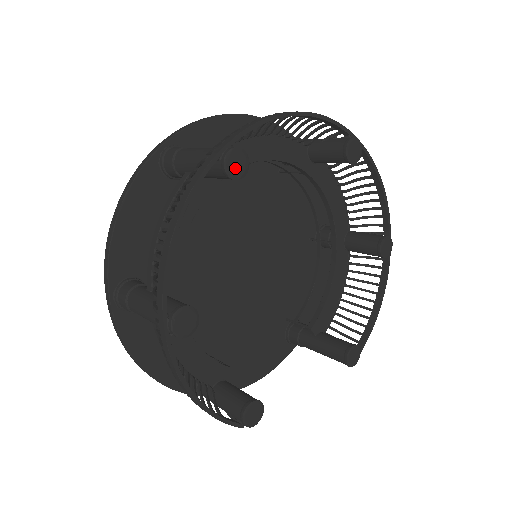
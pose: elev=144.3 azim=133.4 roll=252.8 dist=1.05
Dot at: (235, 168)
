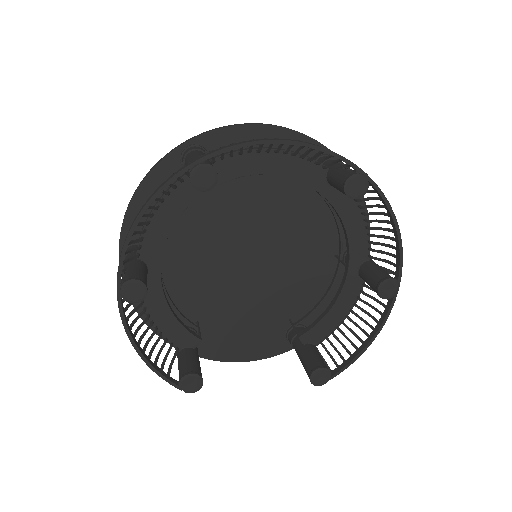
Dot at: (201, 181)
